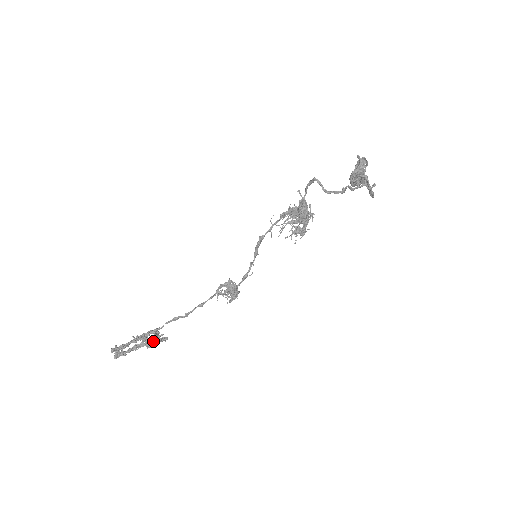
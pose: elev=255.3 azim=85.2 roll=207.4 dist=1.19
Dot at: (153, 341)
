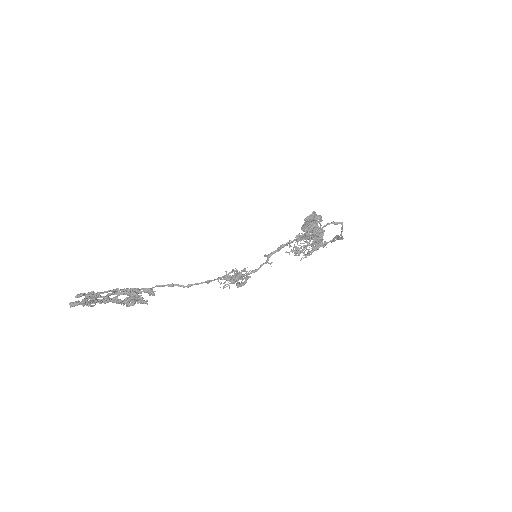
Dot at: (129, 300)
